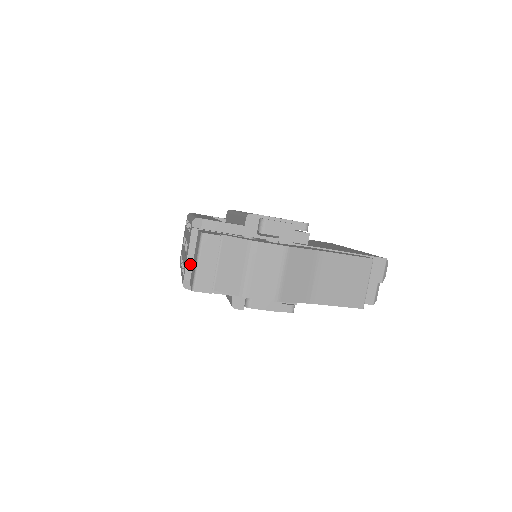
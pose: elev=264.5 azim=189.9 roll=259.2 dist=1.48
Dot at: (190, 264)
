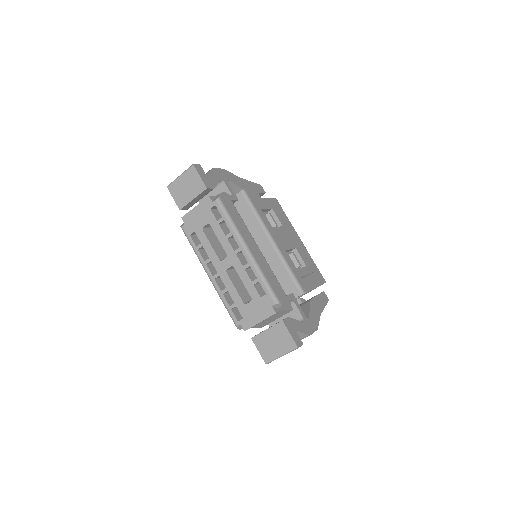
Dot at: occluded
